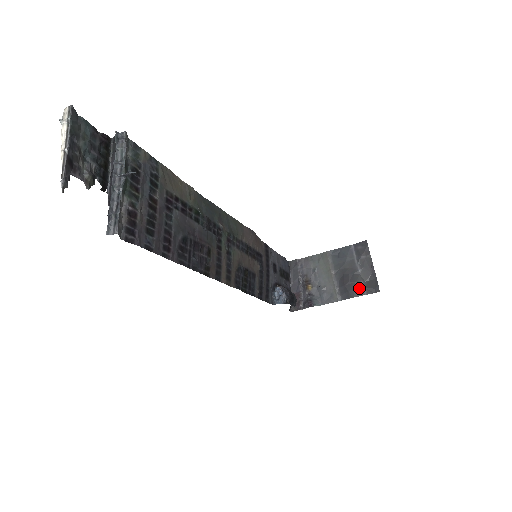
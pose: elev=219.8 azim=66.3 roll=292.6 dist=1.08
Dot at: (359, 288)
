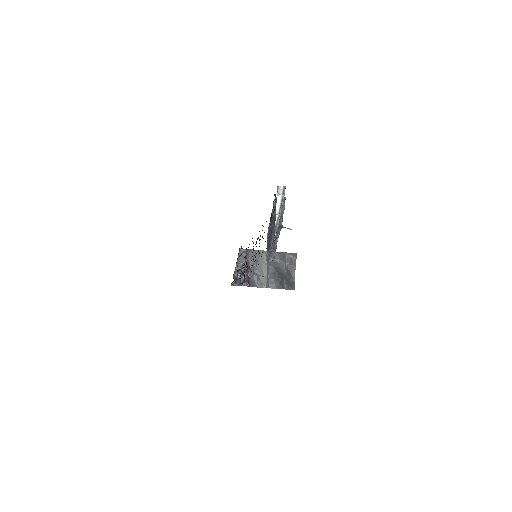
Dot at: (282, 284)
